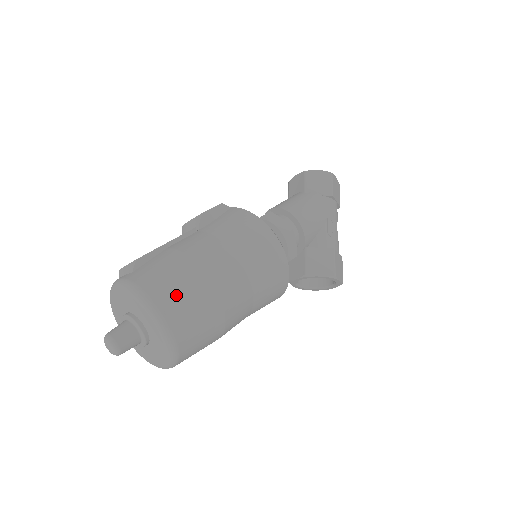
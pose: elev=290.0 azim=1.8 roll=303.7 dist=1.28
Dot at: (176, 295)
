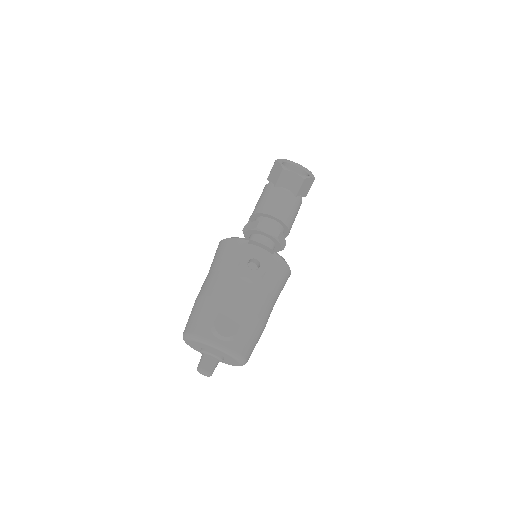
Dot at: occluded
